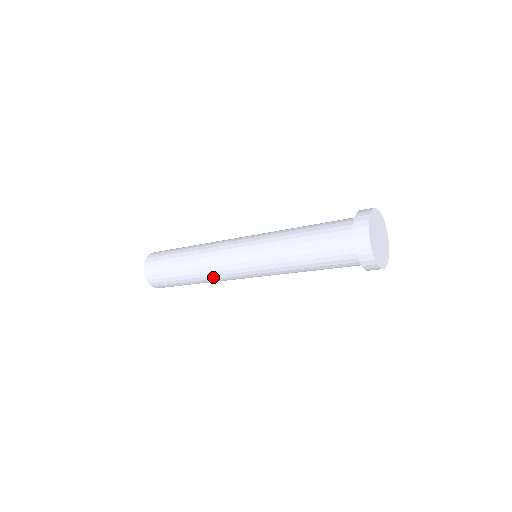
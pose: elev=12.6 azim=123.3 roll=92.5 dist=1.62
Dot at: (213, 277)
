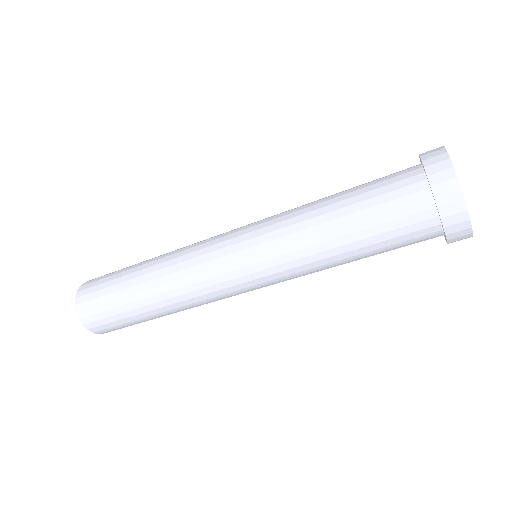
Dot at: (189, 295)
